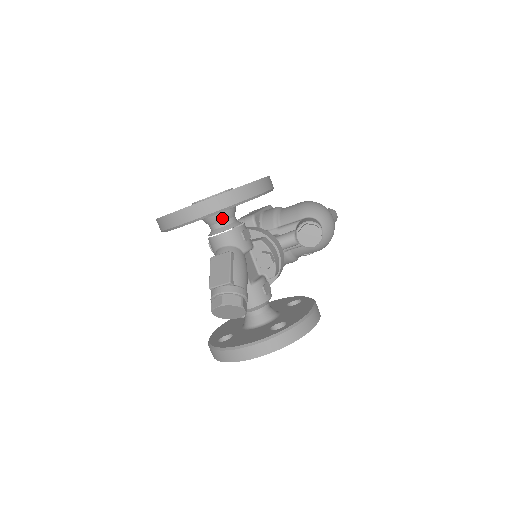
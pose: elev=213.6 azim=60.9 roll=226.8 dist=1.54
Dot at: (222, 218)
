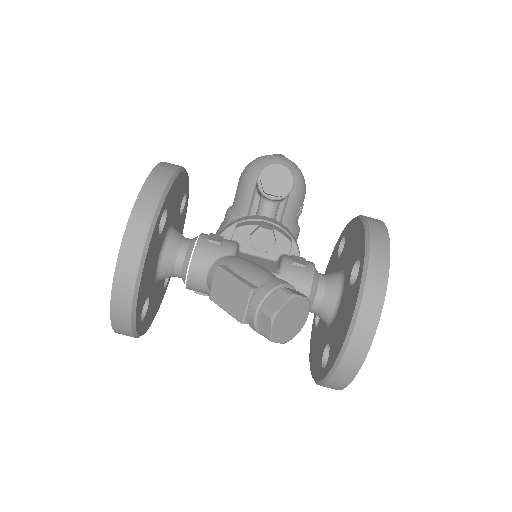
Dot at: (173, 251)
